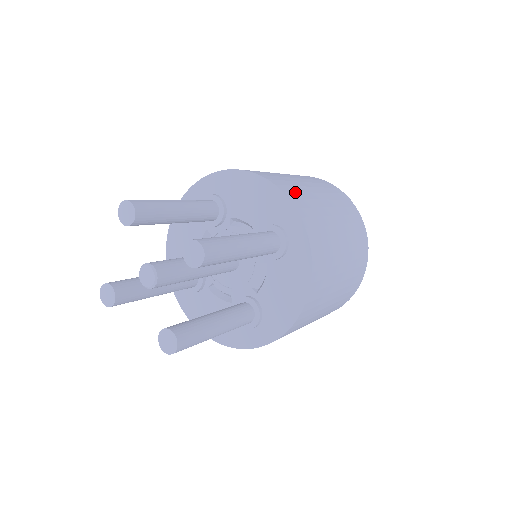
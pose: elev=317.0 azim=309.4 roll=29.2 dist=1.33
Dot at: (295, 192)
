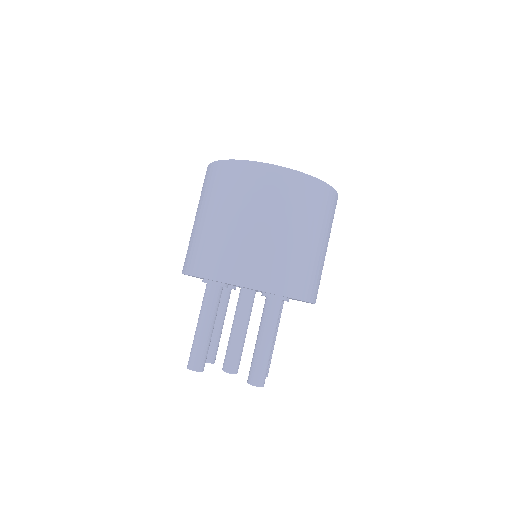
Dot at: (271, 273)
